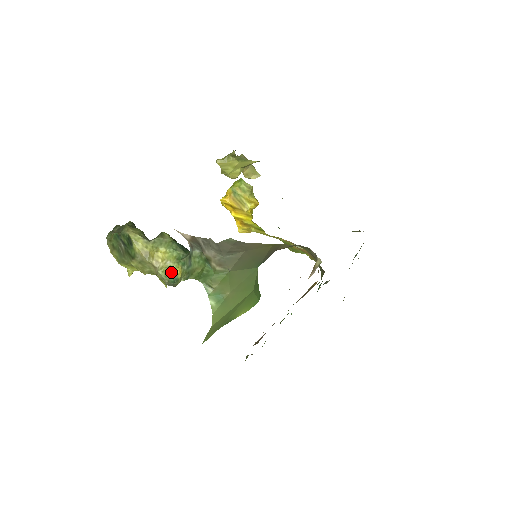
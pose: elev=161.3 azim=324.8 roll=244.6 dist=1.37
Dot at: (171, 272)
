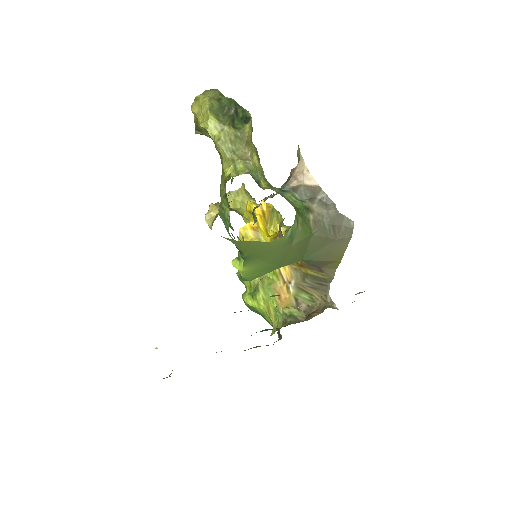
Dot at: (259, 175)
